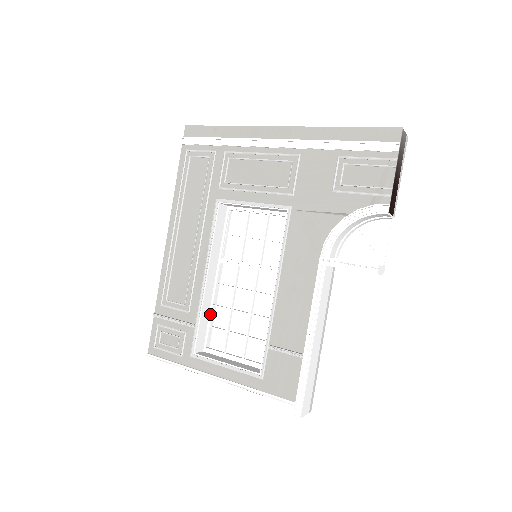
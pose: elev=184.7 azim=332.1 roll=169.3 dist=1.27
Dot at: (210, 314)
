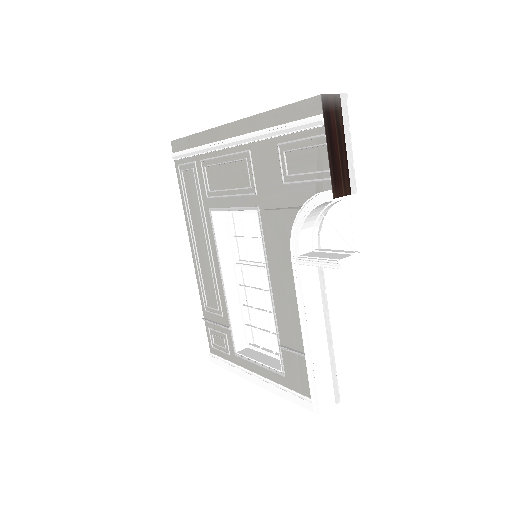
Dot at: (242, 314)
